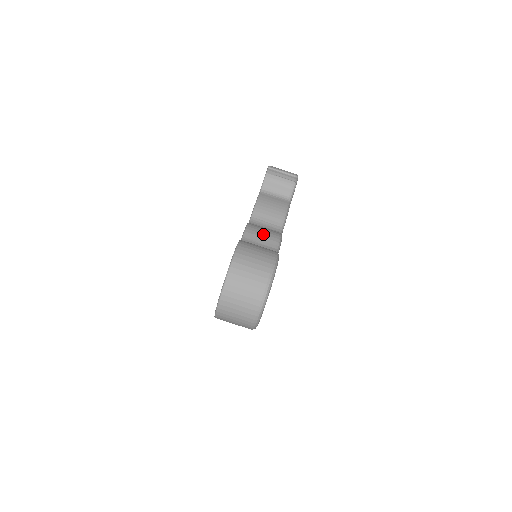
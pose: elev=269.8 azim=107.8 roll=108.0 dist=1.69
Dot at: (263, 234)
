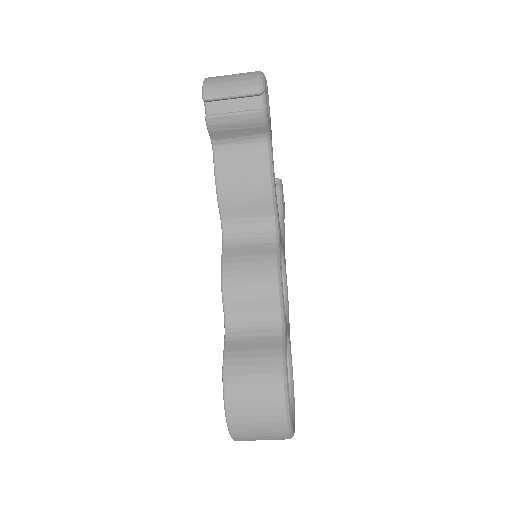
Dot at: (251, 293)
